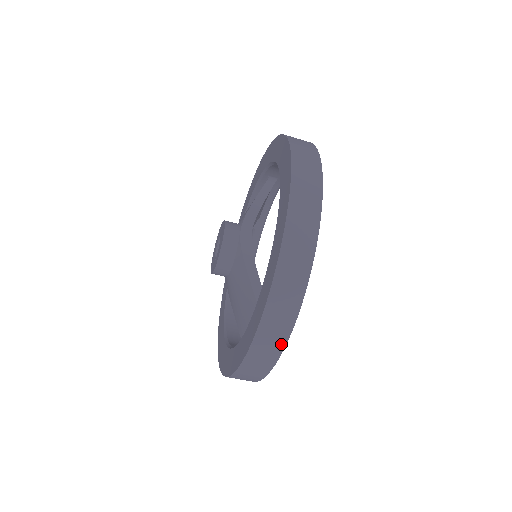
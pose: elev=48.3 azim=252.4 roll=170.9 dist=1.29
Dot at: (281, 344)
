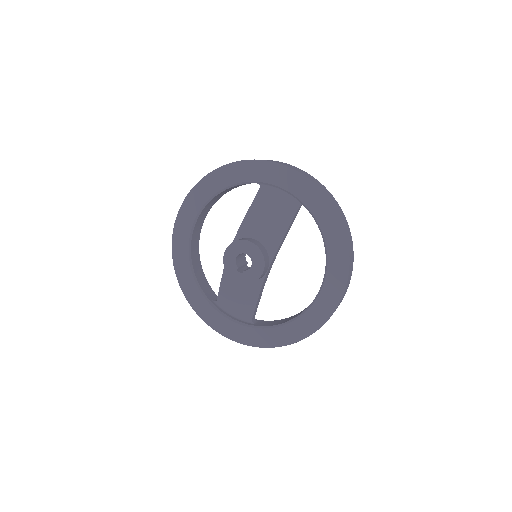
Dot at: occluded
